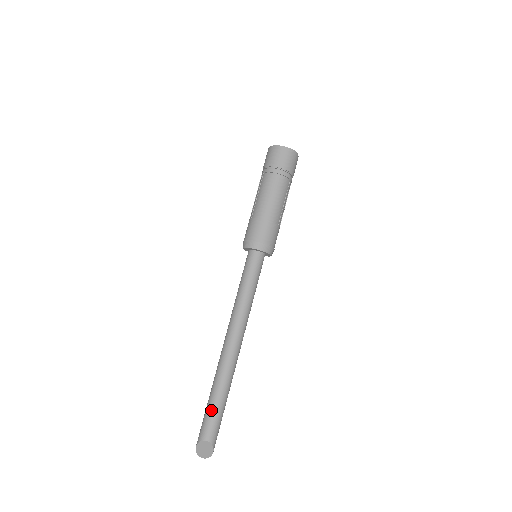
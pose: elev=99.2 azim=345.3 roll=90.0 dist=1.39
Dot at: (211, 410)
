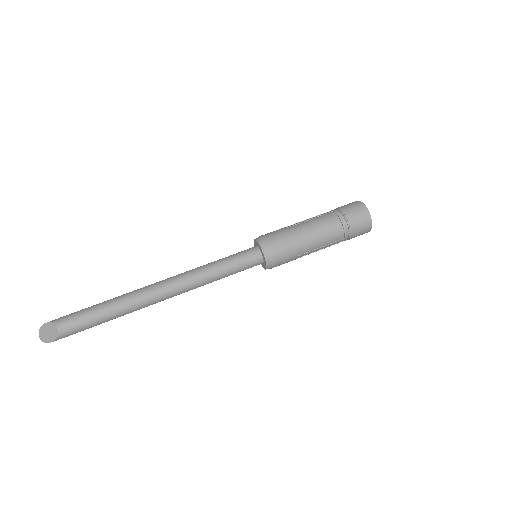
Dot at: (89, 313)
